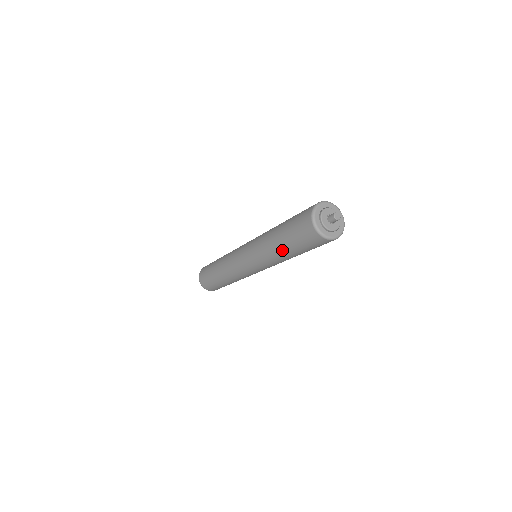
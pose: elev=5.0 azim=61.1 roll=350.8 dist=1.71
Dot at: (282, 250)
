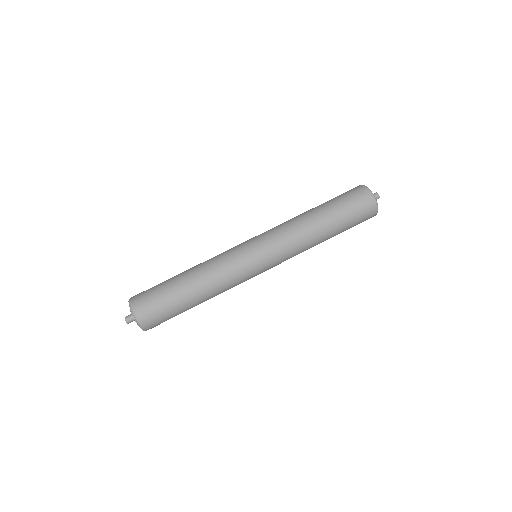
Dot at: (321, 216)
